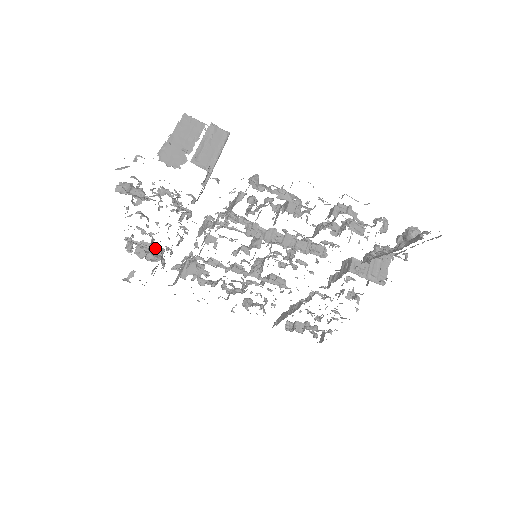
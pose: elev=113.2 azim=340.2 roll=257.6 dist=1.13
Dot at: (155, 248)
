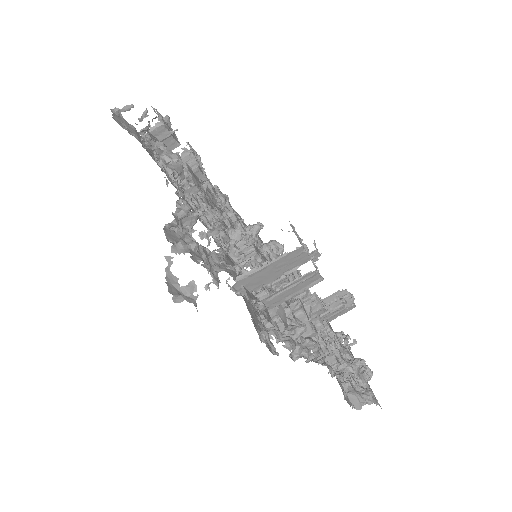
Dot at: (172, 138)
